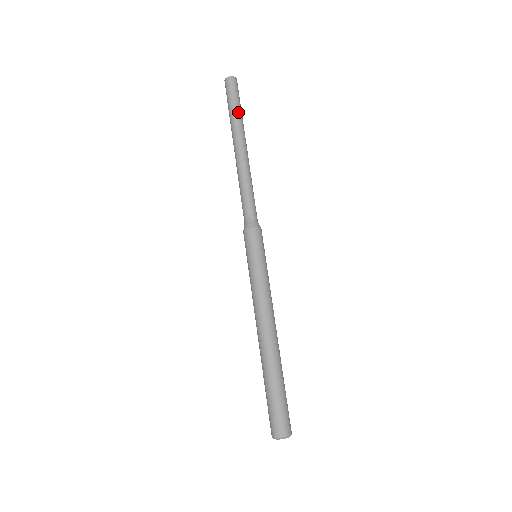
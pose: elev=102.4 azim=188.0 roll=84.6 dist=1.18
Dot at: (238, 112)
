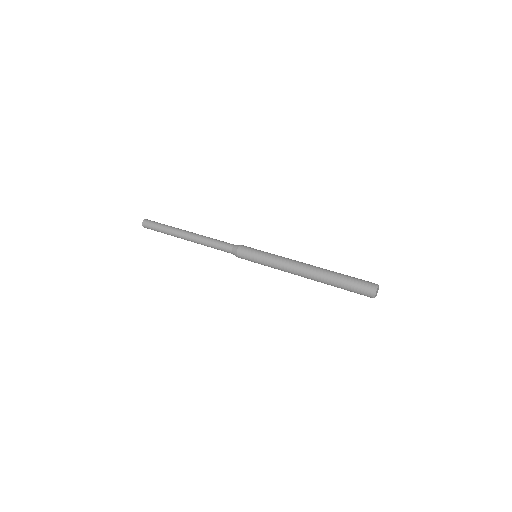
Dot at: (167, 226)
